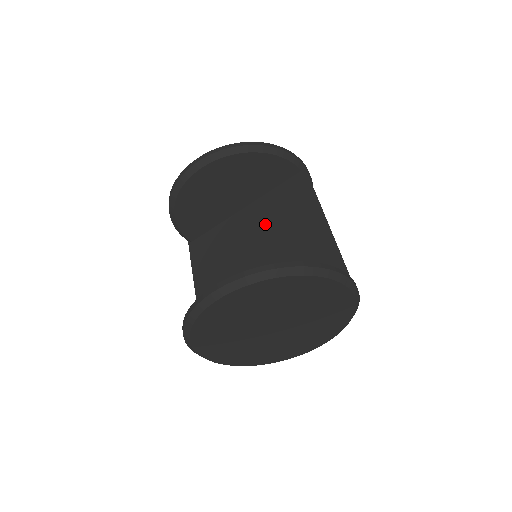
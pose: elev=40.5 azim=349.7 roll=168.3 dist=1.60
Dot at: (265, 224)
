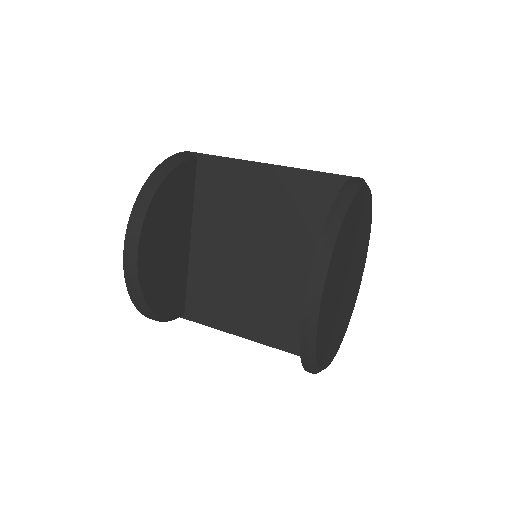
Dot at: (228, 228)
